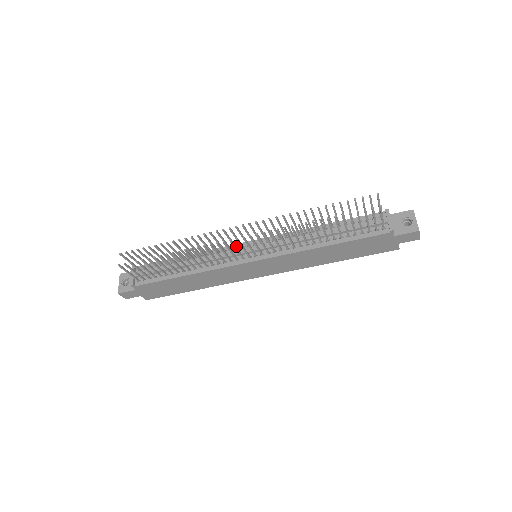
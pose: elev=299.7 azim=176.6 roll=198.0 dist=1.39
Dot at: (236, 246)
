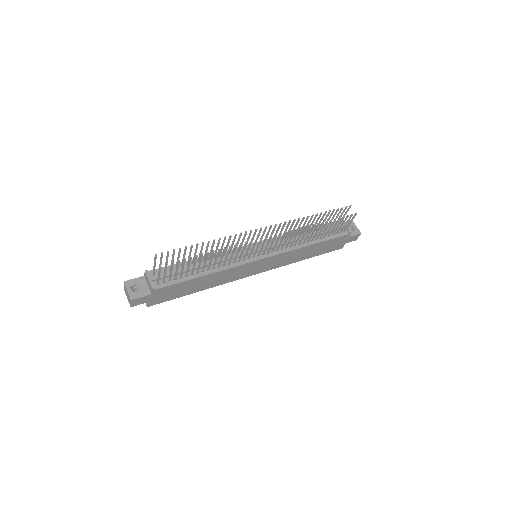
Dot at: (245, 247)
